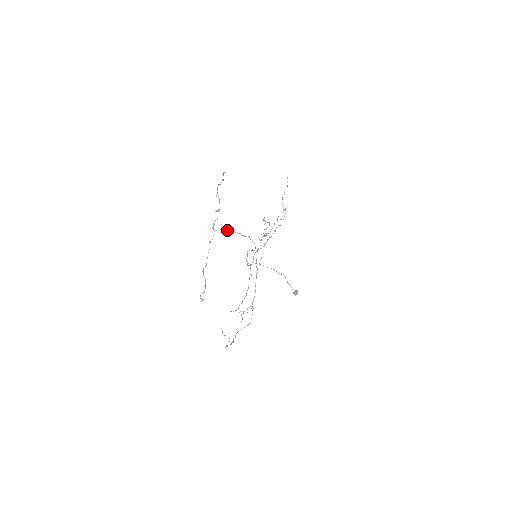
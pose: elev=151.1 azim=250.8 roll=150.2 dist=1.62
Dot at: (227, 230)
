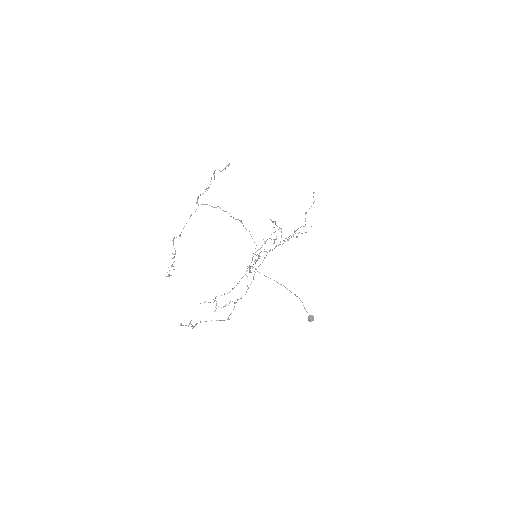
Dot at: occluded
